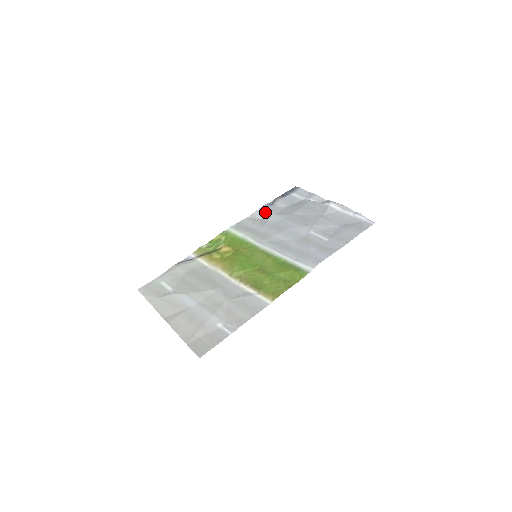
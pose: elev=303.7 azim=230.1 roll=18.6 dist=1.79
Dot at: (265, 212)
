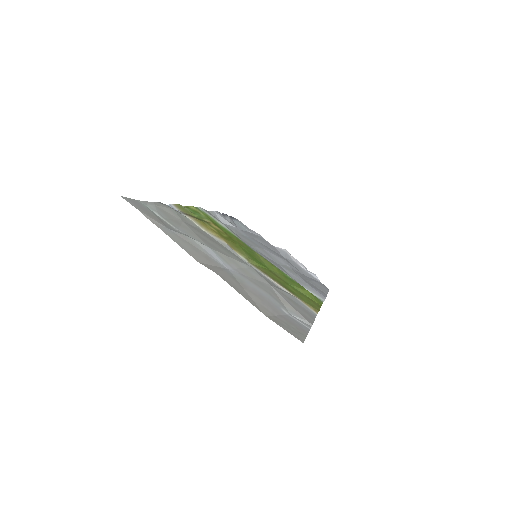
Dot at: (226, 219)
